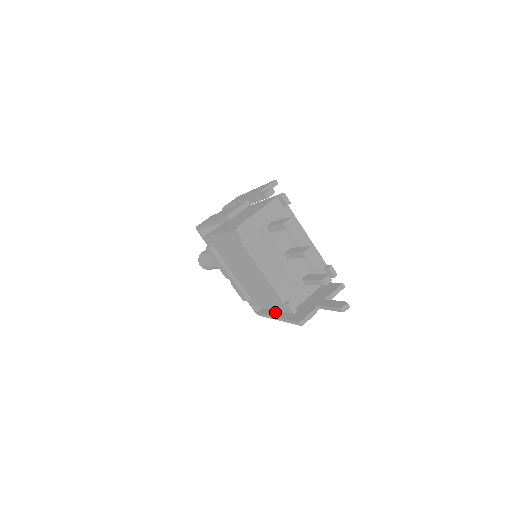
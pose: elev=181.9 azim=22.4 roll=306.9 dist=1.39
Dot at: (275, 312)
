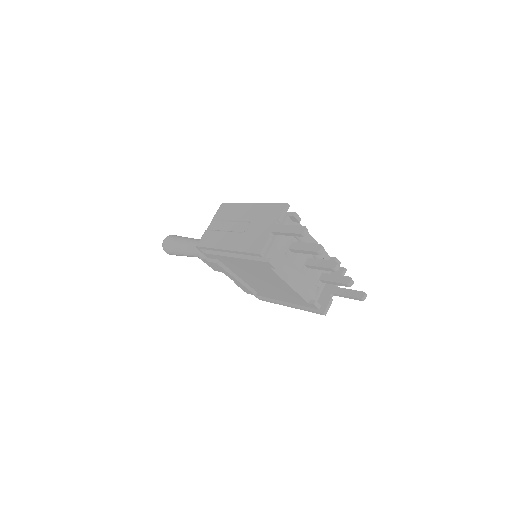
Dot at: occluded
